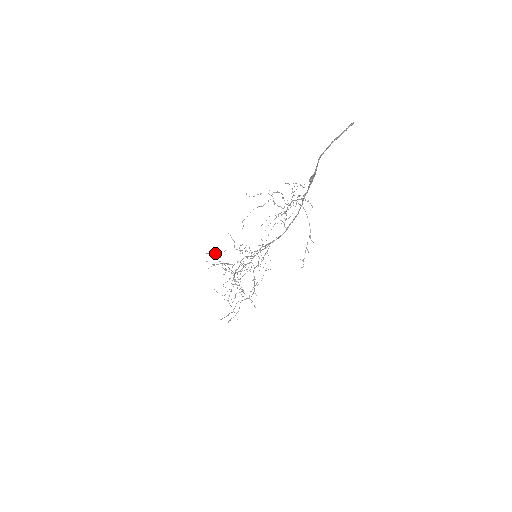
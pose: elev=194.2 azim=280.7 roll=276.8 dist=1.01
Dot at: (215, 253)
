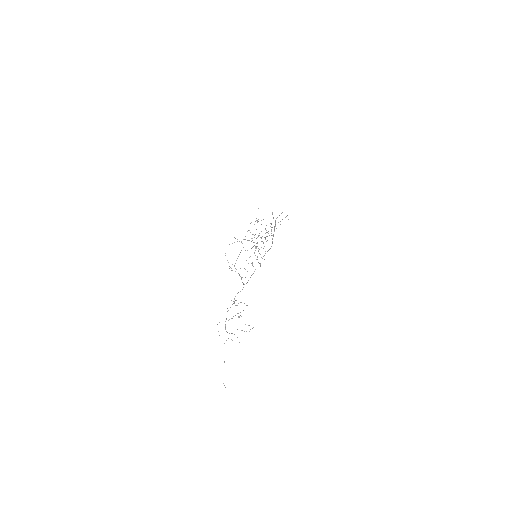
Dot at: occluded
